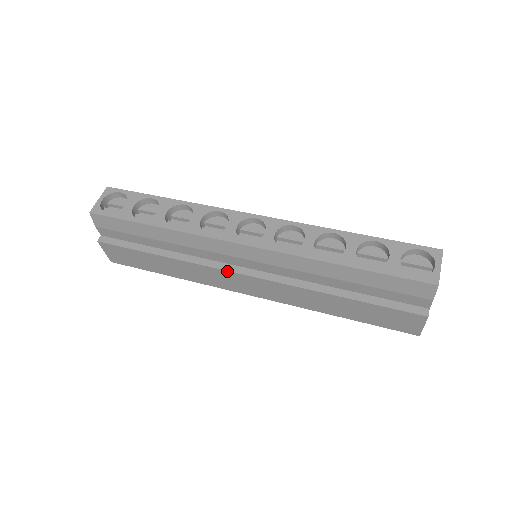
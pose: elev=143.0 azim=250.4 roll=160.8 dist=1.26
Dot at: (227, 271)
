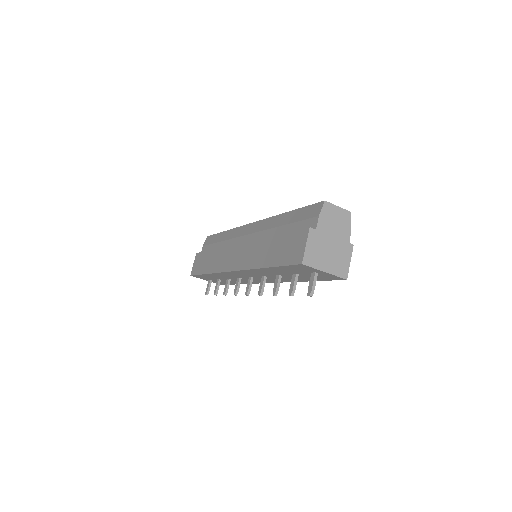
Dot at: (233, 245)
